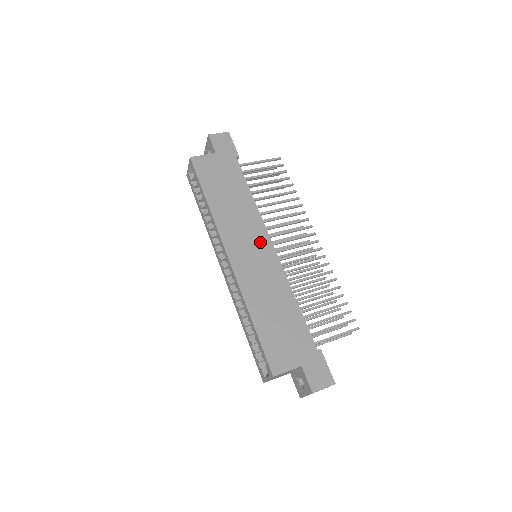
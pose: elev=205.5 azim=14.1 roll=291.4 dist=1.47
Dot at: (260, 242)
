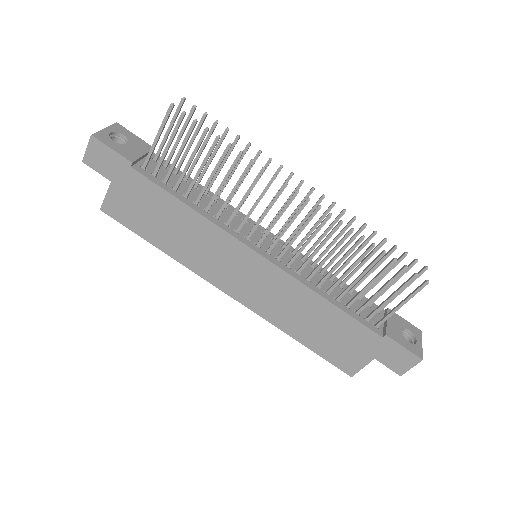
Dot at: (243, 260)
